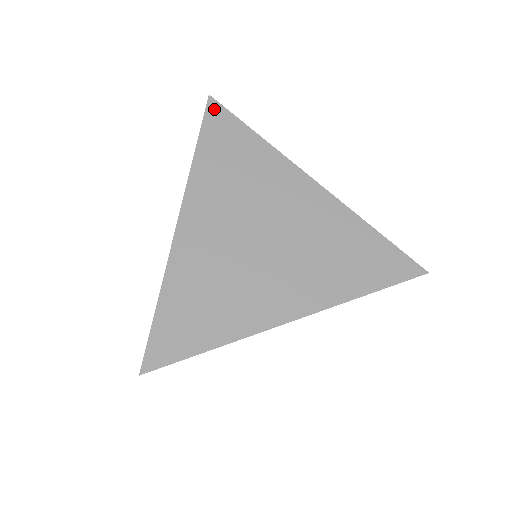
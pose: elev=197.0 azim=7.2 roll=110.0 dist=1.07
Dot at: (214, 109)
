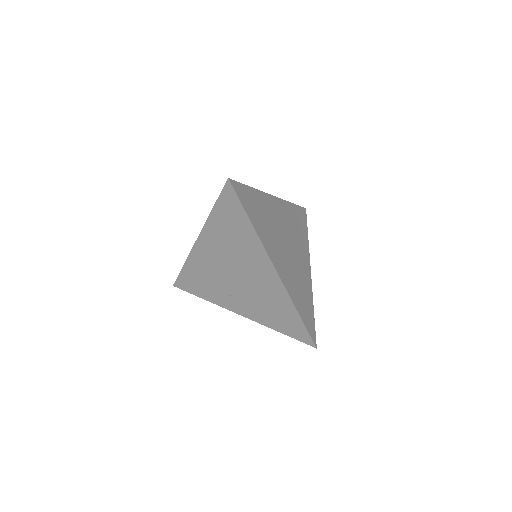
Dot at: (304, 211)
